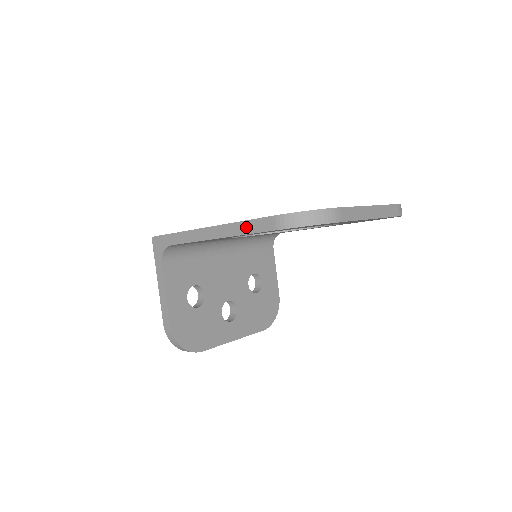
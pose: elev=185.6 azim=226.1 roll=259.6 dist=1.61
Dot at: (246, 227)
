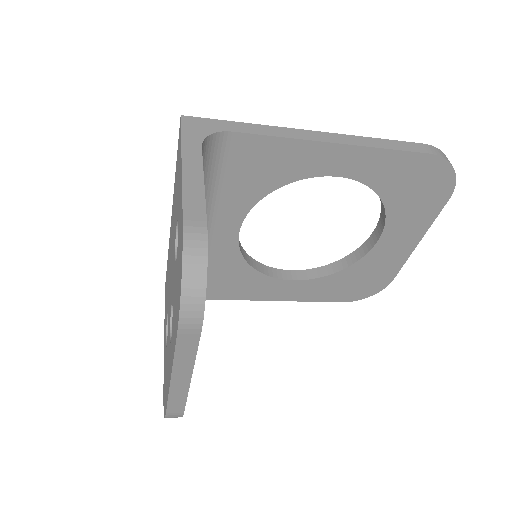
Dot at: (388, 143)
